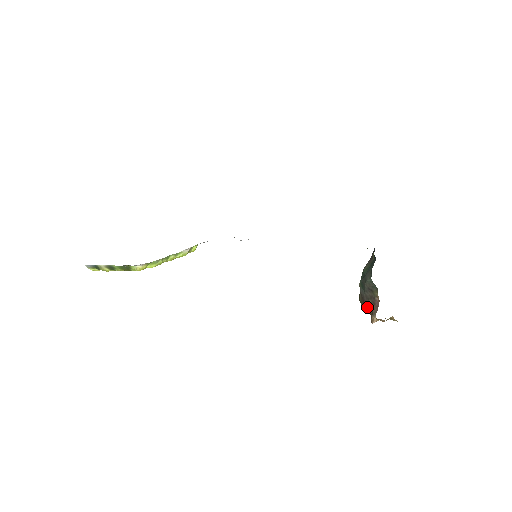
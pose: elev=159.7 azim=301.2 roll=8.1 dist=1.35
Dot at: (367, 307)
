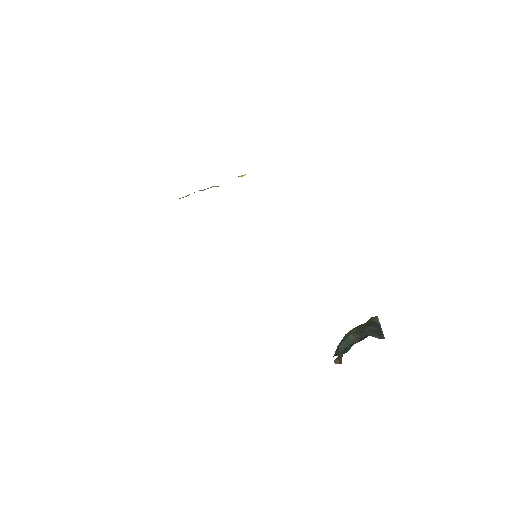
Dot at: occluded
